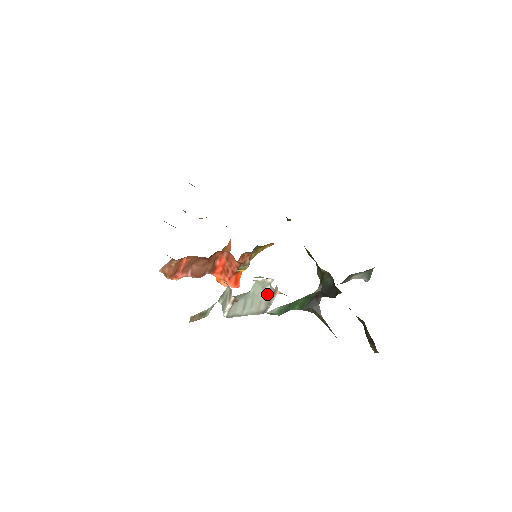
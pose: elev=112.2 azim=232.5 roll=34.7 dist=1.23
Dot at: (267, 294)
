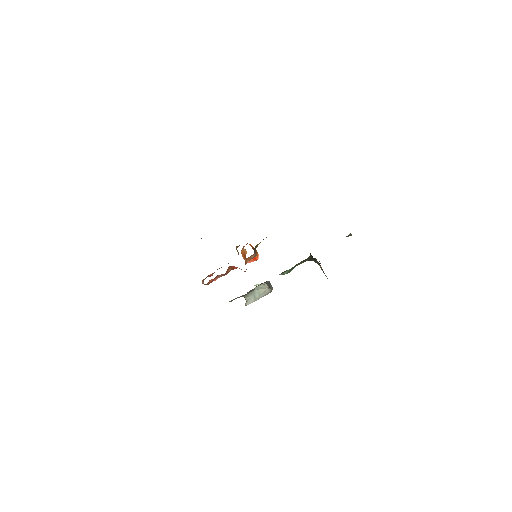
Dot at: (267, 287)
